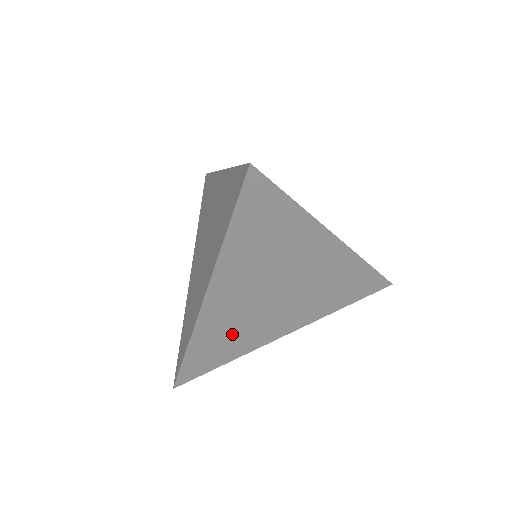
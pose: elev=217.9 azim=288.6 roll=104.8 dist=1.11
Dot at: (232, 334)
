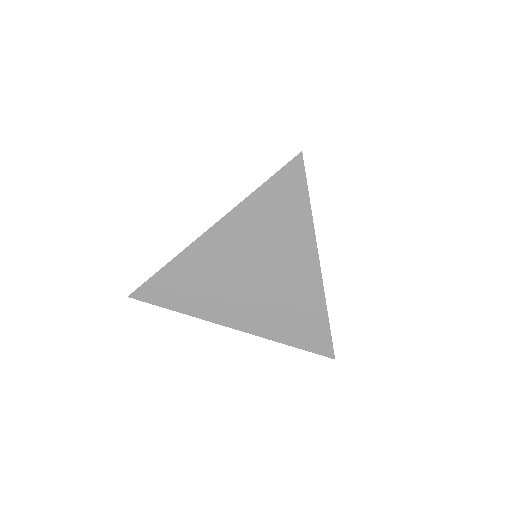
Dot at: (200, 285)
